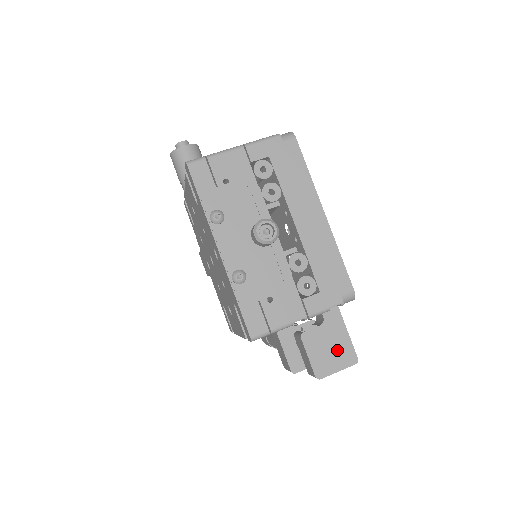
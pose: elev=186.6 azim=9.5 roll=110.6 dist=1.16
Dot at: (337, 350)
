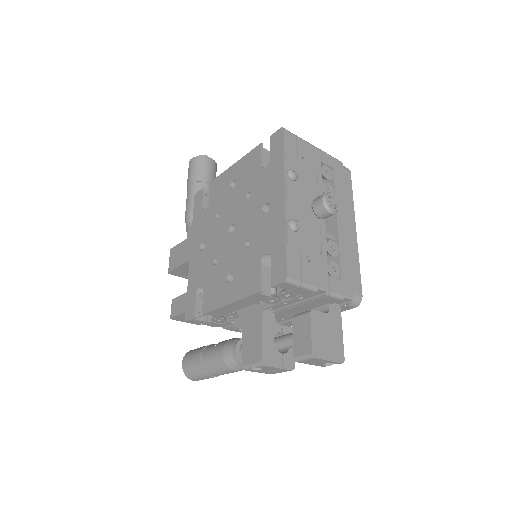
Dot at: (332, 342)
